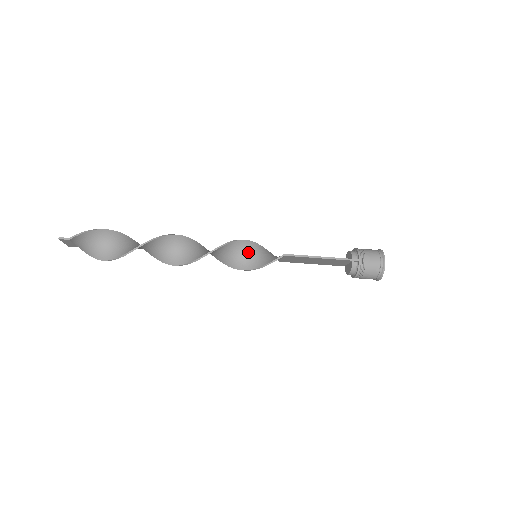
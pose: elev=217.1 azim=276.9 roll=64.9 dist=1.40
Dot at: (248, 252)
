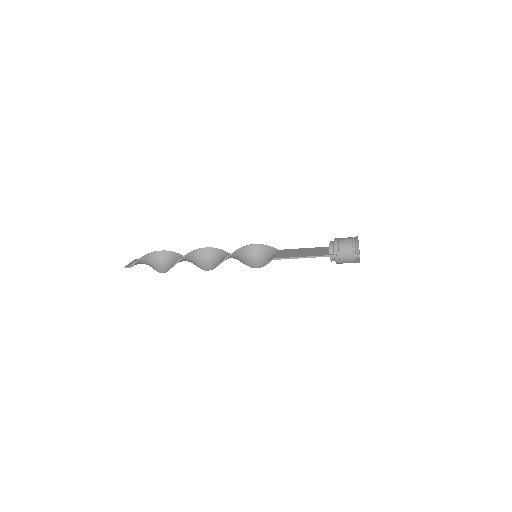
Dot at: (249, 254)
